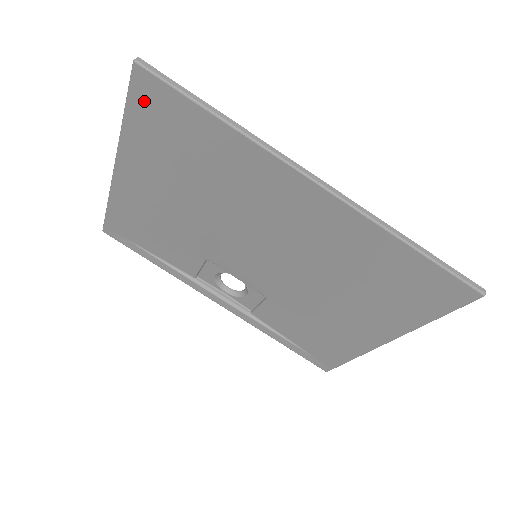
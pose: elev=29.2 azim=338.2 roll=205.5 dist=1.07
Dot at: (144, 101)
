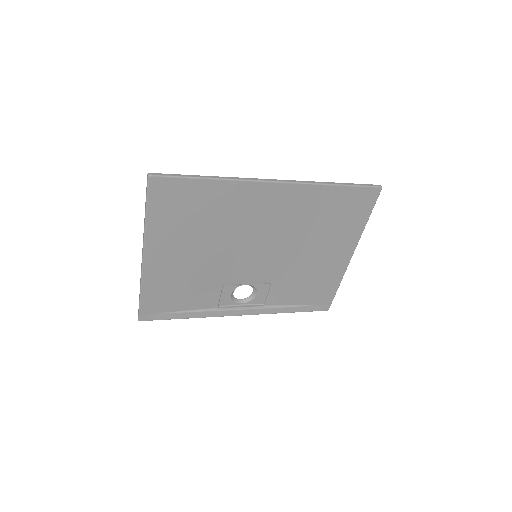
Dot at: (159, 197)
